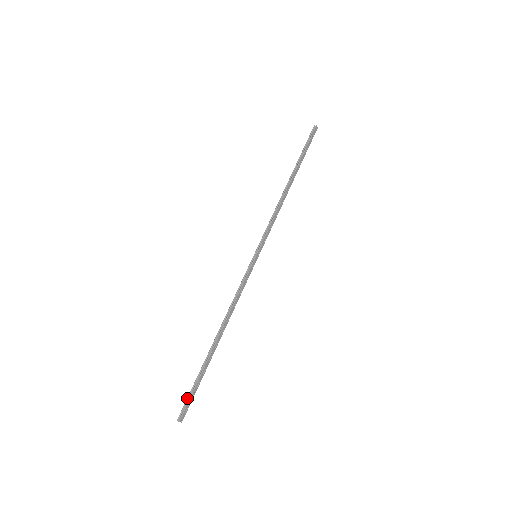
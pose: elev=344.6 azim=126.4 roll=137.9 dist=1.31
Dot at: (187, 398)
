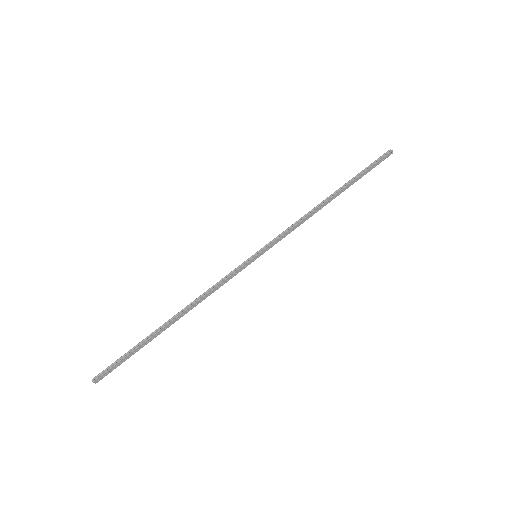
Dot at: (113, 363)
